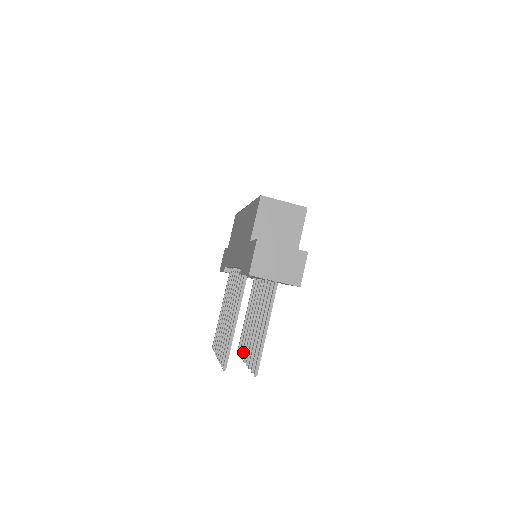
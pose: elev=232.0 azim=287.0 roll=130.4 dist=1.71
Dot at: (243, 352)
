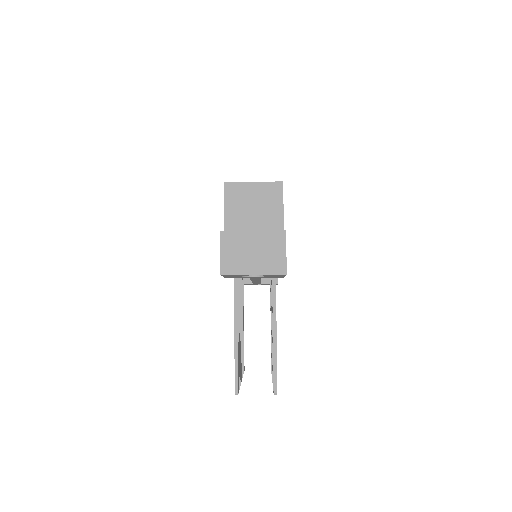
Dot at: occluded
